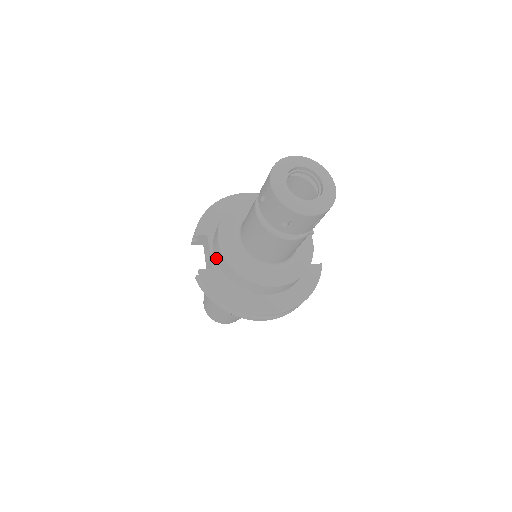
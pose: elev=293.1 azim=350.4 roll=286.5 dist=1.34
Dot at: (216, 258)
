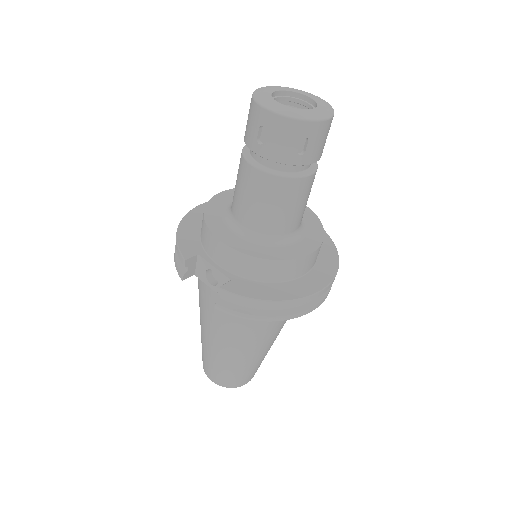
Dot at: (227, 267)
